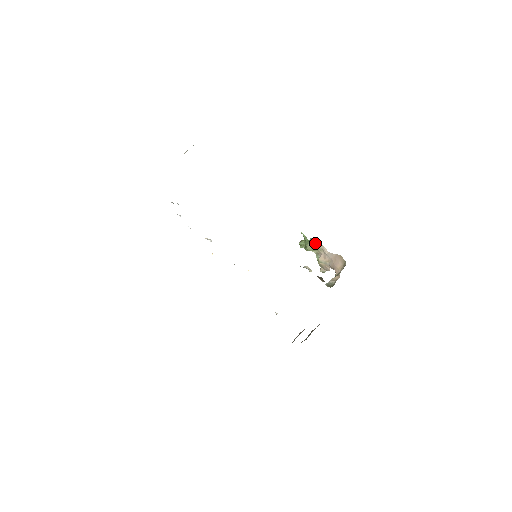
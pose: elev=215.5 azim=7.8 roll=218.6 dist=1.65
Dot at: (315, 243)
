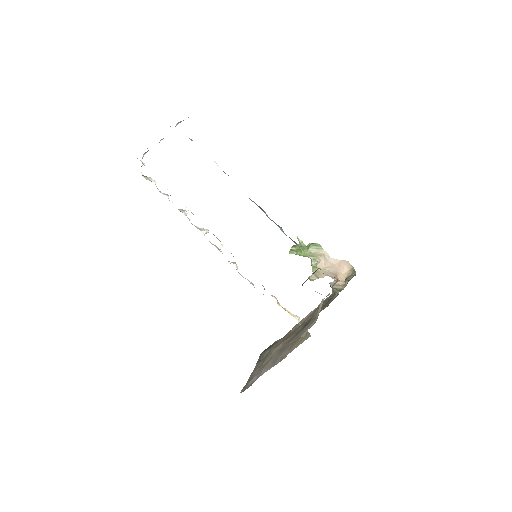
Dot at: (317, 248)
